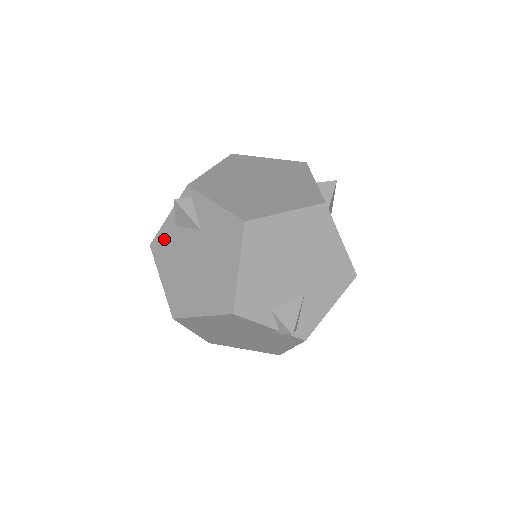
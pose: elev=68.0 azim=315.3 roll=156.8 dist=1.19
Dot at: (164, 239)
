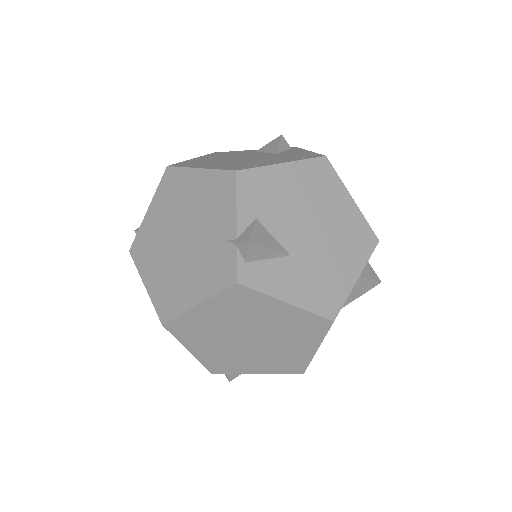
Dot at: (233, 152)
